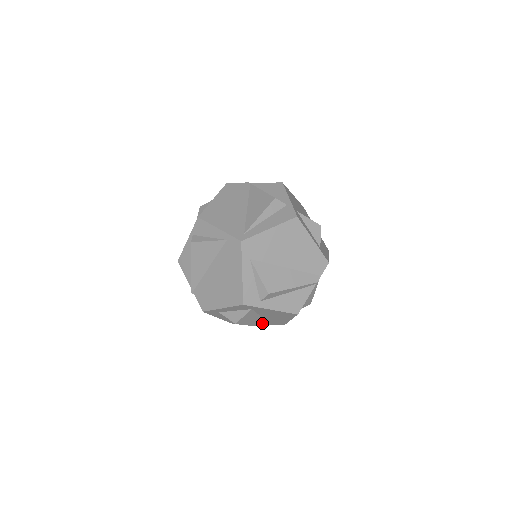
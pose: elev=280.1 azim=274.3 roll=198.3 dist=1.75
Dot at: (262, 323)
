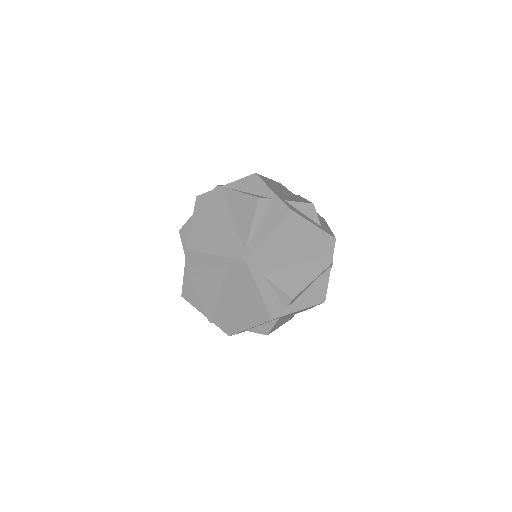
Dot at: (288, 318)
